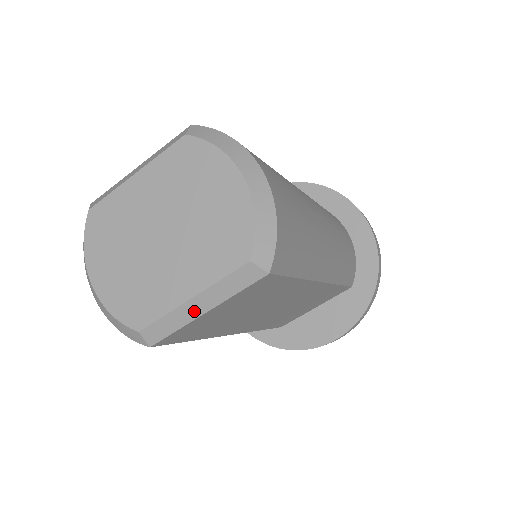
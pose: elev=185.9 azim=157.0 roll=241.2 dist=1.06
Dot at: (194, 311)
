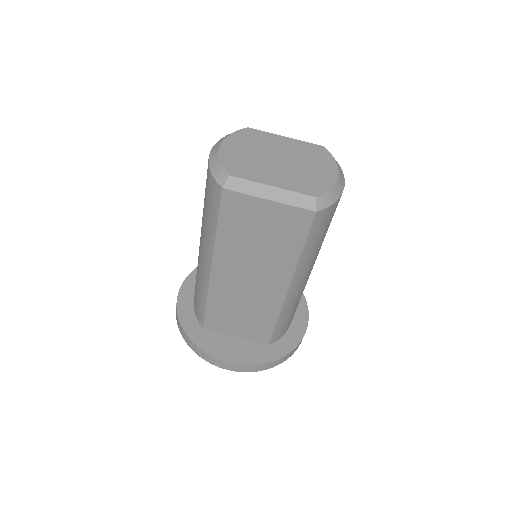
Dot at: (265, 193)
